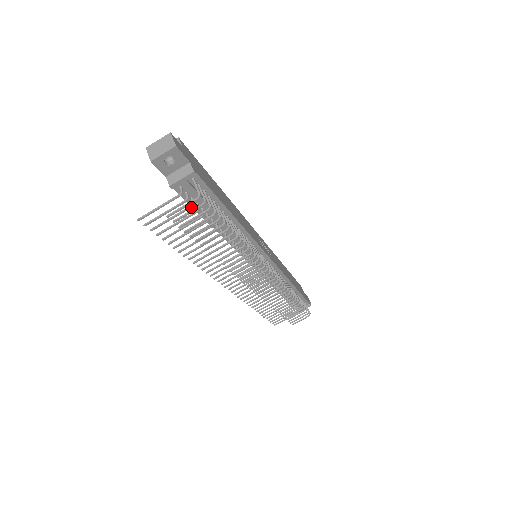
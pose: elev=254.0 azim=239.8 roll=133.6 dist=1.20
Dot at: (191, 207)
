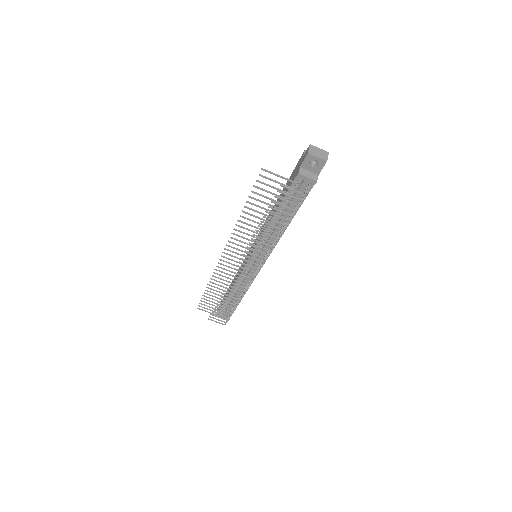
Dot at: (289, 194)
